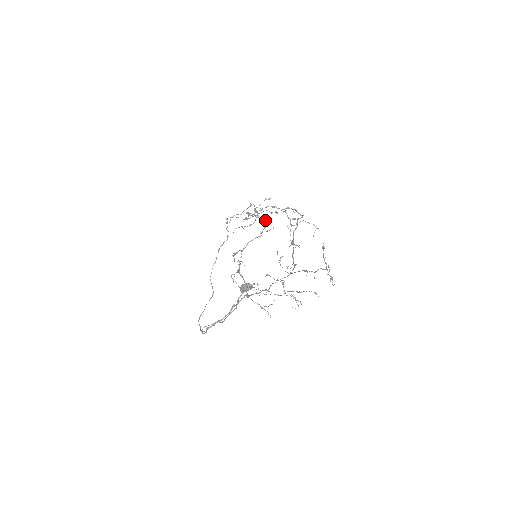
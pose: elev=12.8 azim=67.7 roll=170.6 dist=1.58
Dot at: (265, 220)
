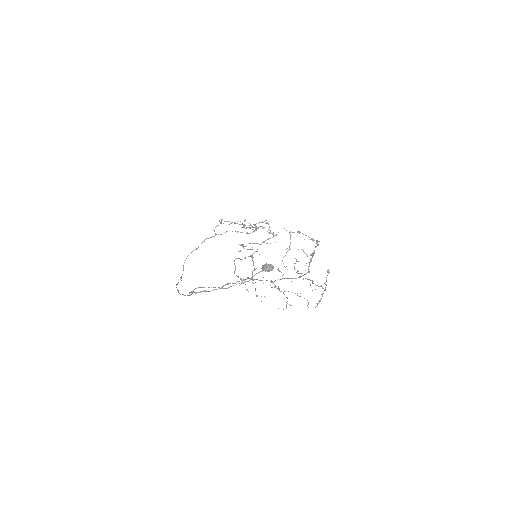
Dot at: (272, 233)
